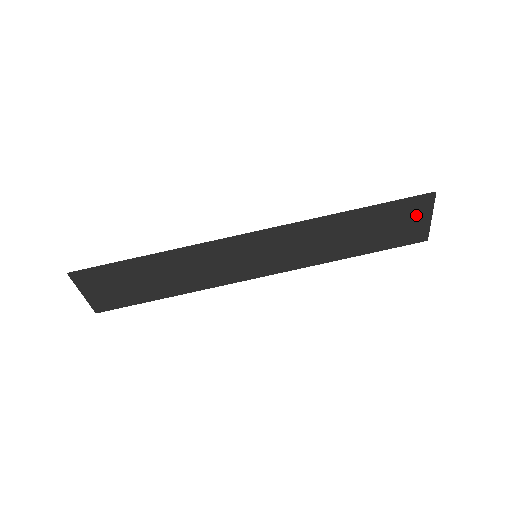
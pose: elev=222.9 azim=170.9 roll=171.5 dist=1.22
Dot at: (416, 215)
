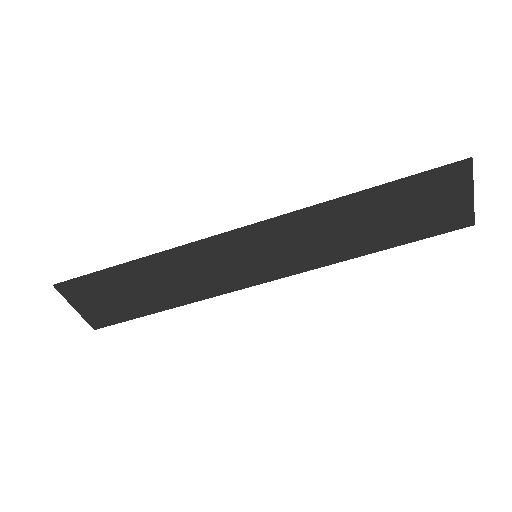
Dot at: (451, 191)
